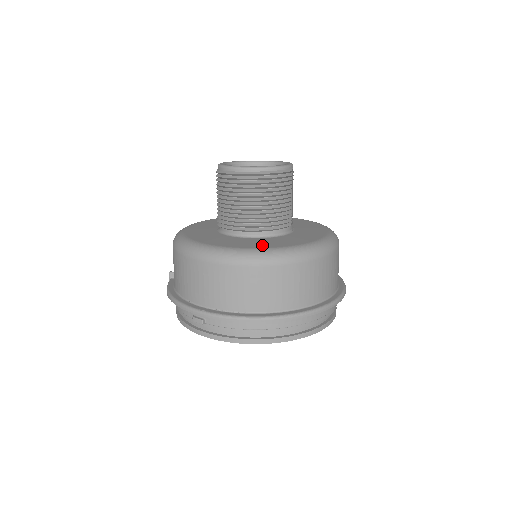
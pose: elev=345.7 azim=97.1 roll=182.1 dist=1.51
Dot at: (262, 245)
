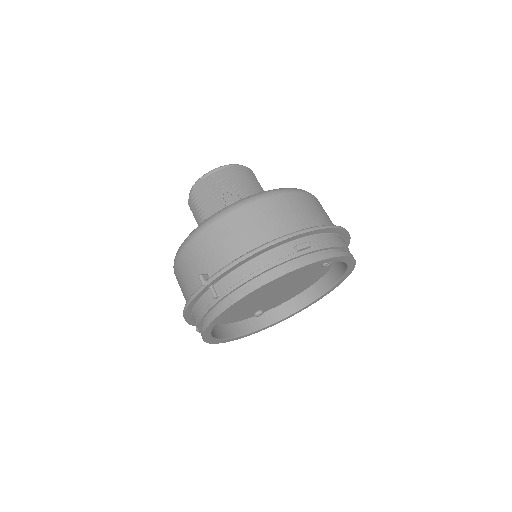
Dot at: occluded
